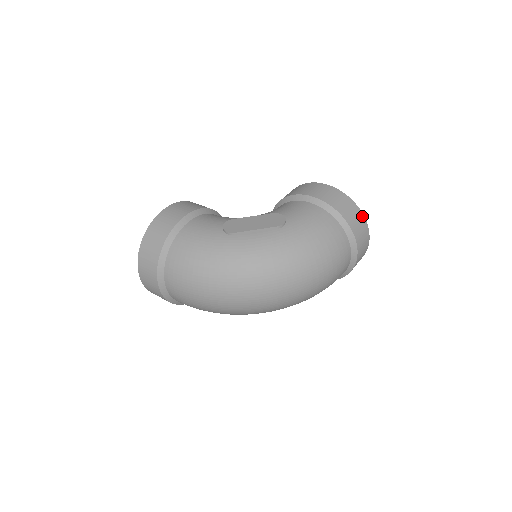
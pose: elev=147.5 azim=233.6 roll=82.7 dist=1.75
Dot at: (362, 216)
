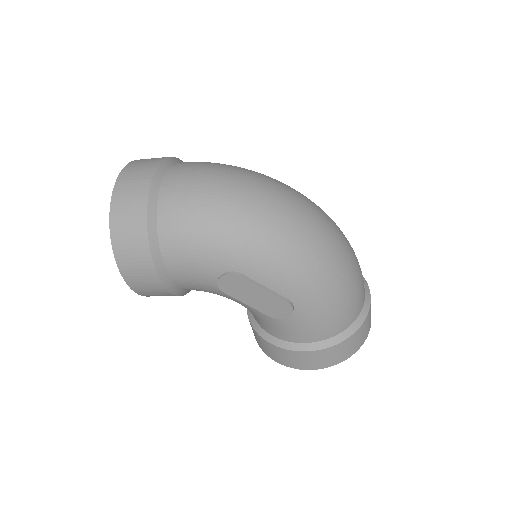
Dot at: occluded
